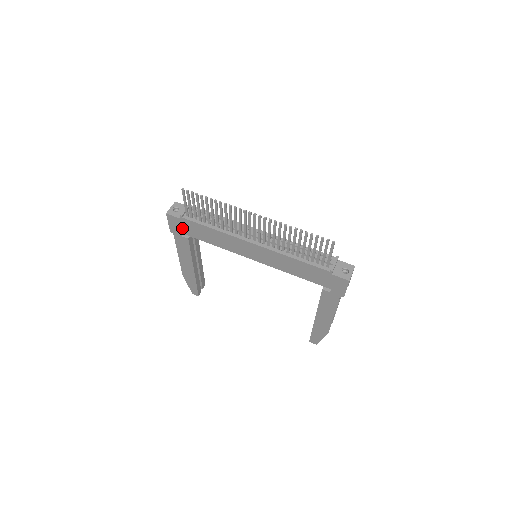
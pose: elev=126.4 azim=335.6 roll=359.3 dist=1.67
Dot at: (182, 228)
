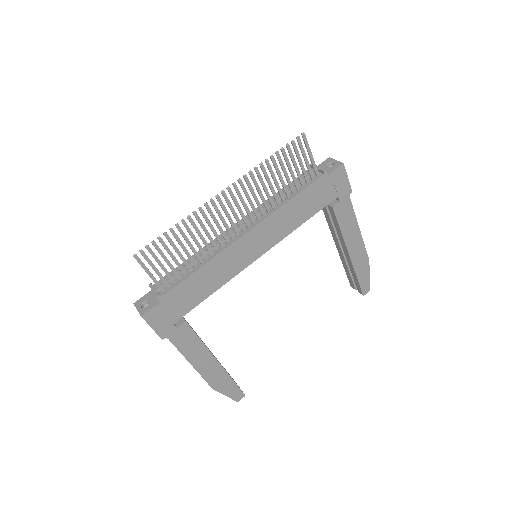
Dot at: (170, 314)
